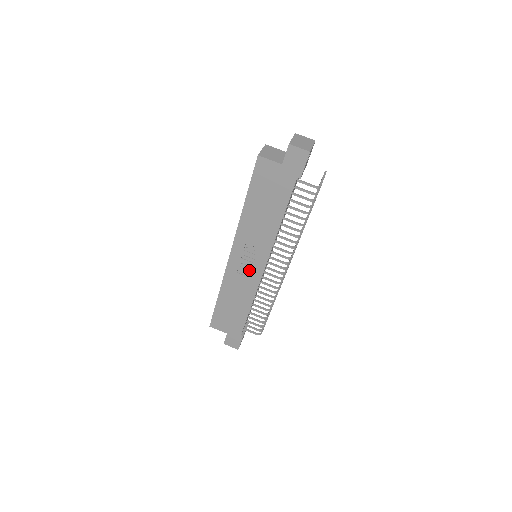
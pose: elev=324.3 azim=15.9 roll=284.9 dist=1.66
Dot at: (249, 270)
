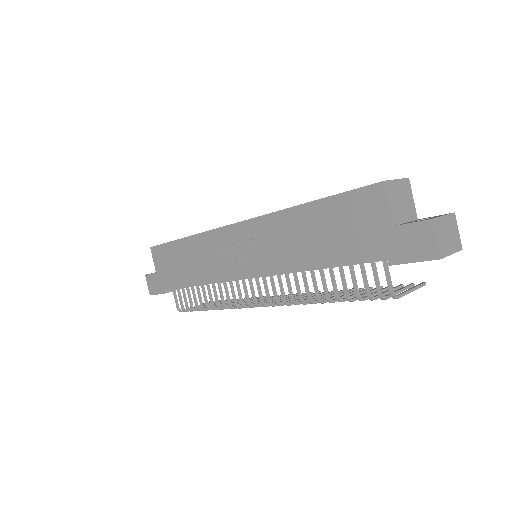
Dot at: (232, 259)
